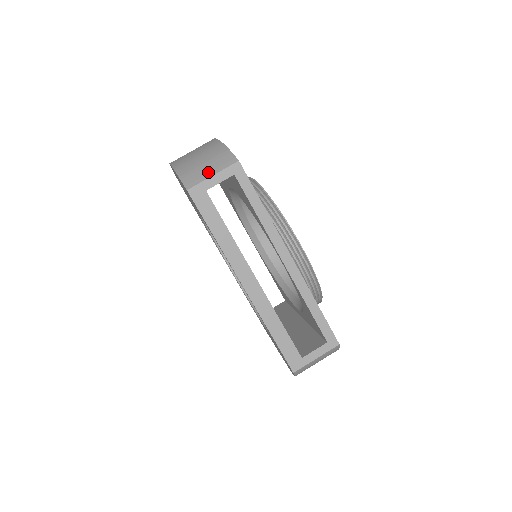
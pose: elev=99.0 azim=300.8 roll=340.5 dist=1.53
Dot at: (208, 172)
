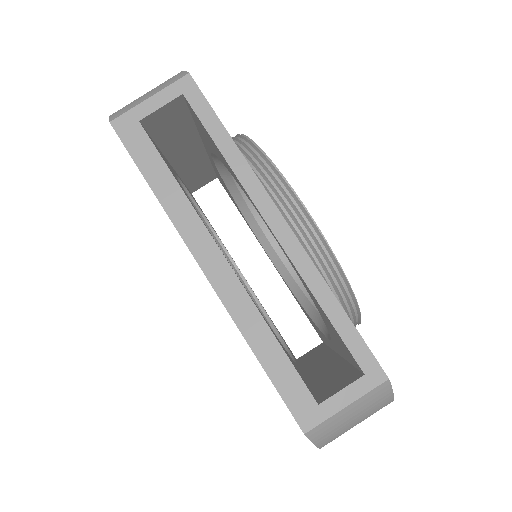
Dot at: (145, 97)
